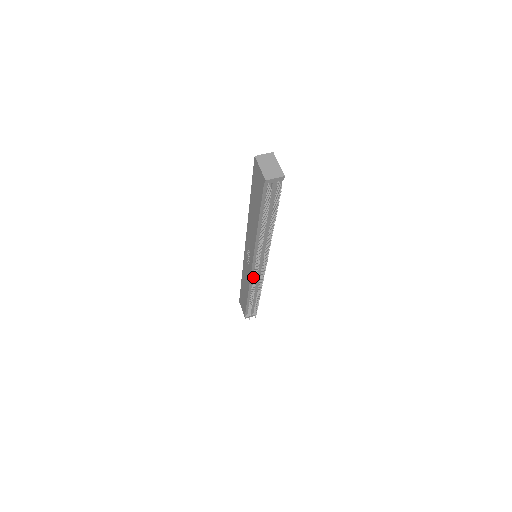
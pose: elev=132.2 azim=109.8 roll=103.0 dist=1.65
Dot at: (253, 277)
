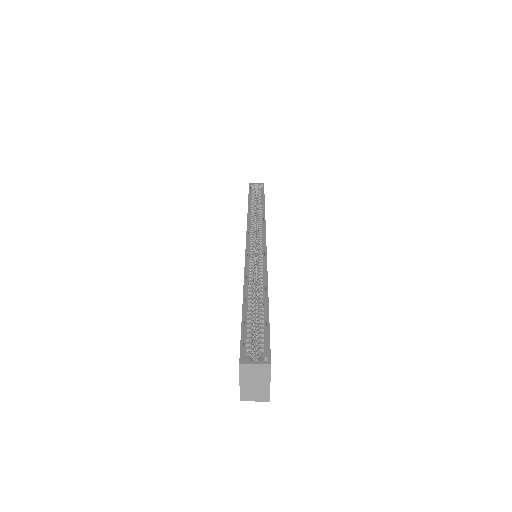
Dot at: occluded
